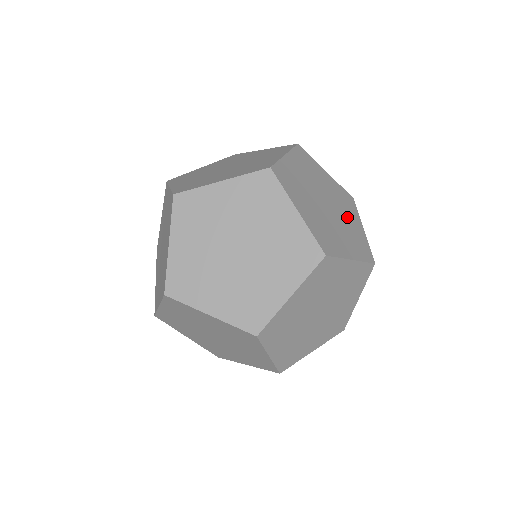
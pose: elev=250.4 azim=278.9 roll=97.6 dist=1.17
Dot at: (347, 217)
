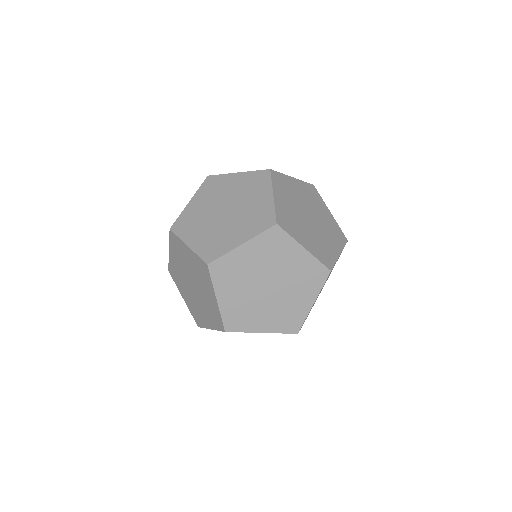
Dot at: occluded
